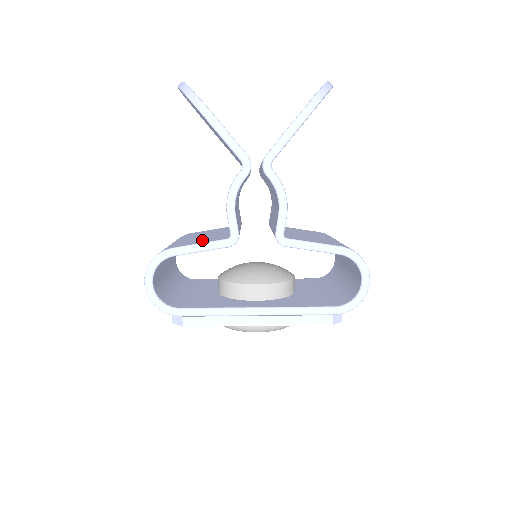
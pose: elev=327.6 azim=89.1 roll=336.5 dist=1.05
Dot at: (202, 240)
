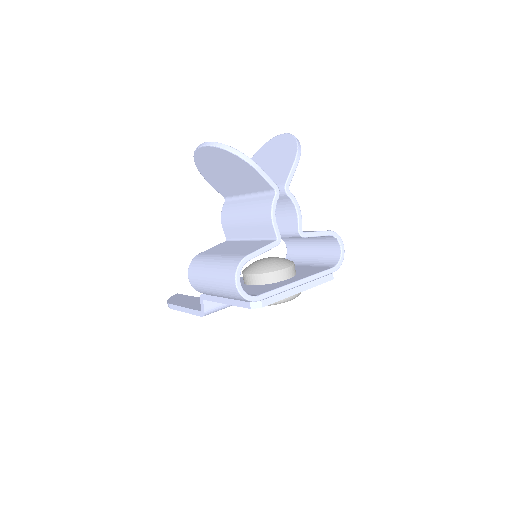
Dot at: (253, 247)
